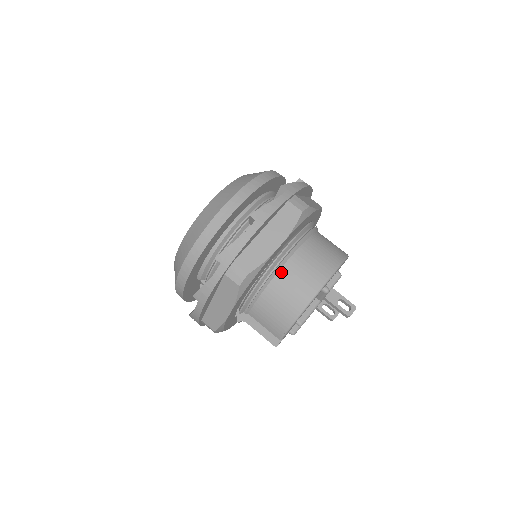
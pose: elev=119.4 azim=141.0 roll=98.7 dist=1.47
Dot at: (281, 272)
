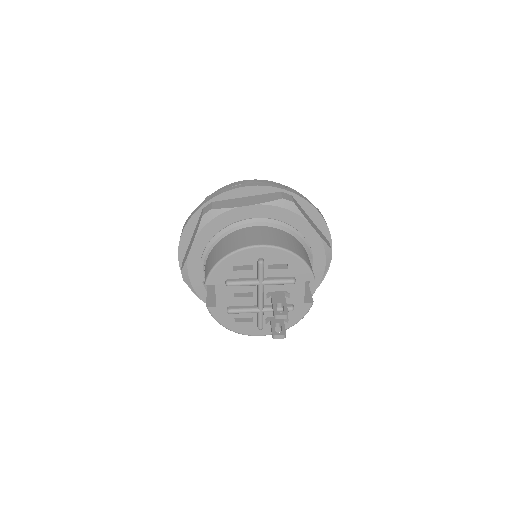
Dot at: (239, 230)
